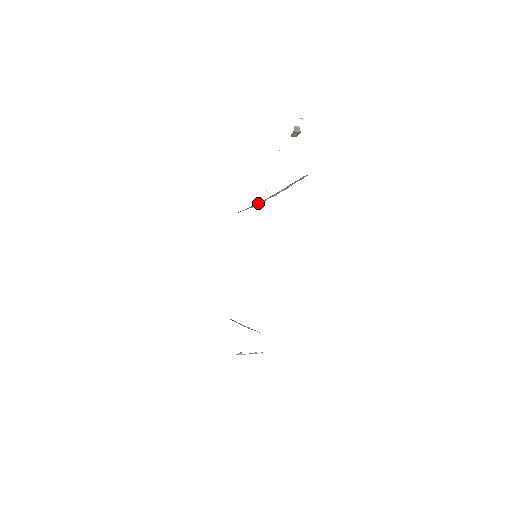
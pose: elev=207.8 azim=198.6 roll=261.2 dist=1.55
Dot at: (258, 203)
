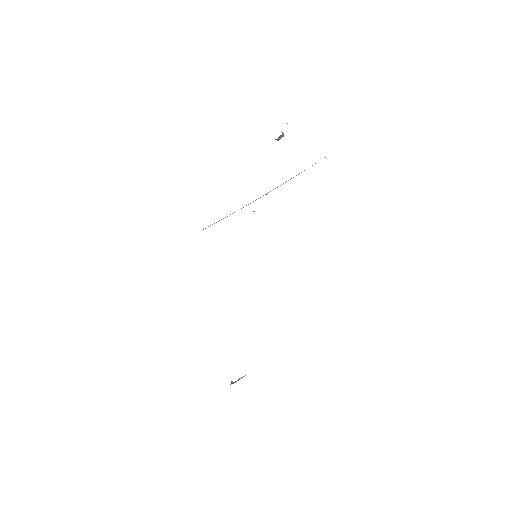
Dot at: occluded
